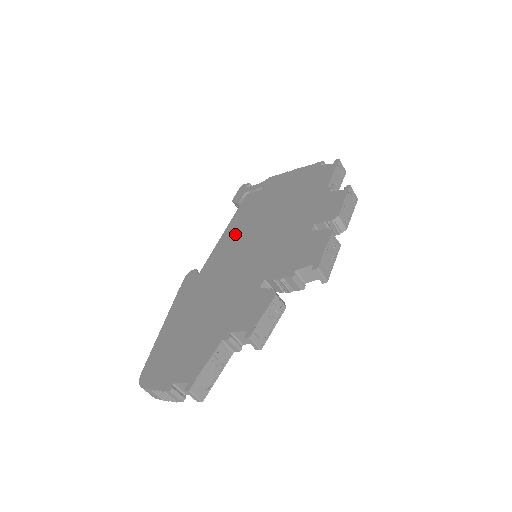
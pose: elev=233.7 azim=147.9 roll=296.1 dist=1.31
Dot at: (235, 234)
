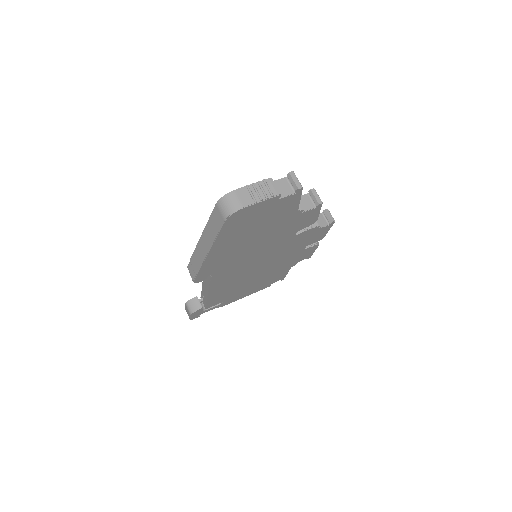
Dot at: occluded
